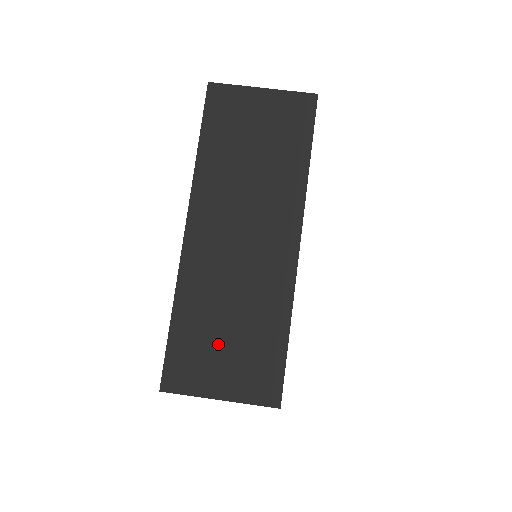
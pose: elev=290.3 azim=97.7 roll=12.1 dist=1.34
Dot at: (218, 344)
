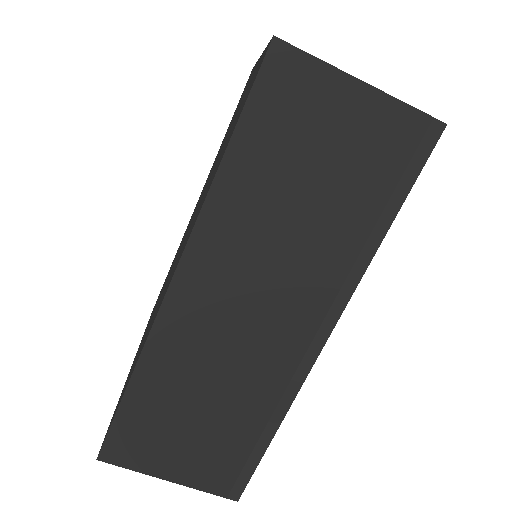
Dot at: (182, 428)
